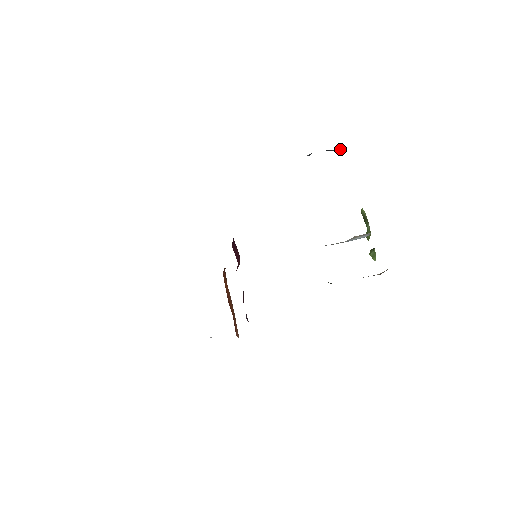
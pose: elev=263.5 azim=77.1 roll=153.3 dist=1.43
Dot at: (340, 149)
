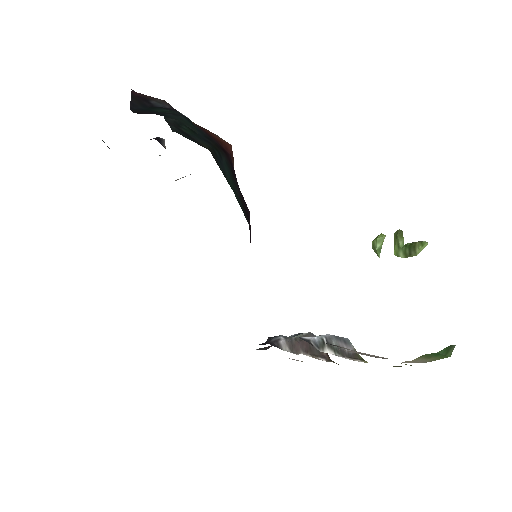
Dot at: occluded
